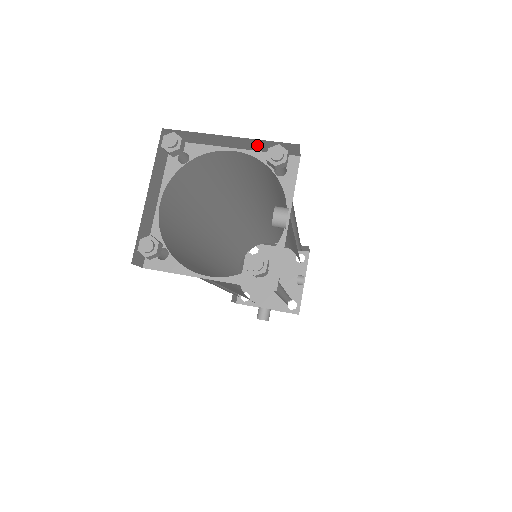
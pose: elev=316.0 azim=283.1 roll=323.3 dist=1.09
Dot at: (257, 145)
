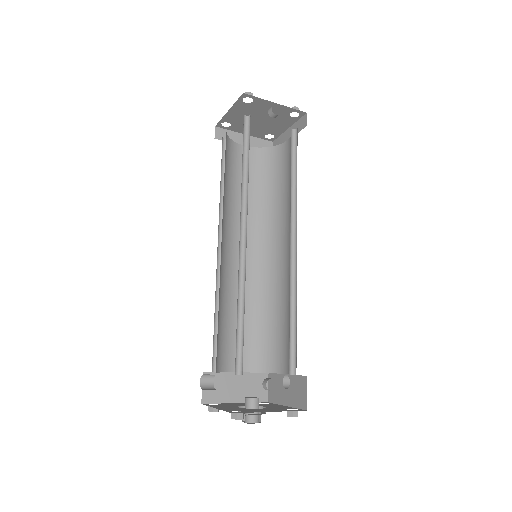
Dot at: occluded
